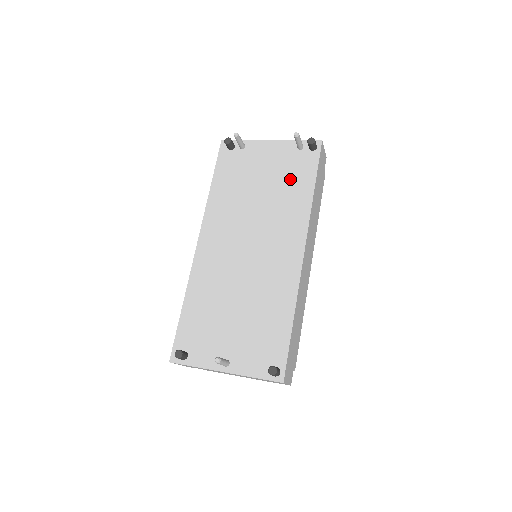
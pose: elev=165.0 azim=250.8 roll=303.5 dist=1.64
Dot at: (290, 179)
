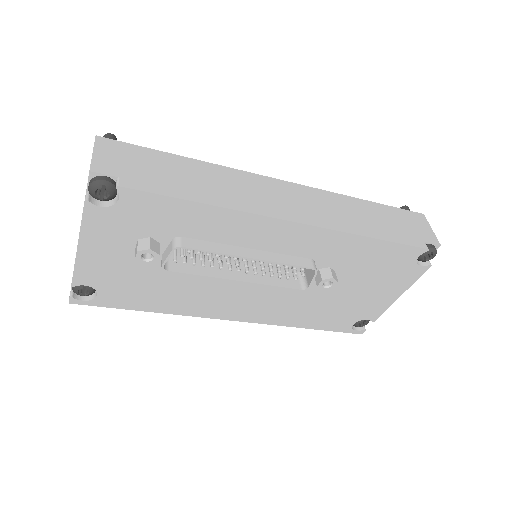
Dot at: occluded
